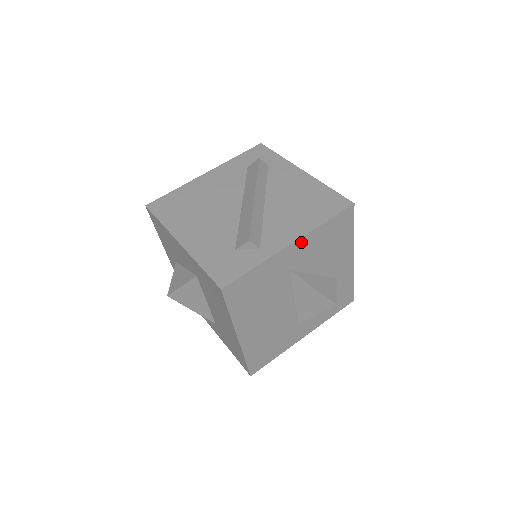
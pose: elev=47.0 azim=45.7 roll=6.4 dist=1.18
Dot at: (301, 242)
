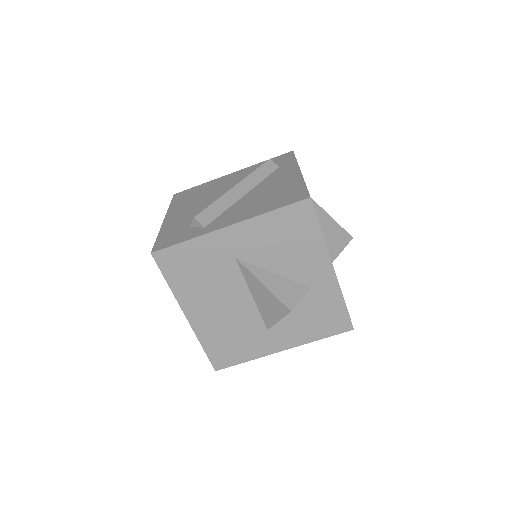
Dot at: (242, 227)
